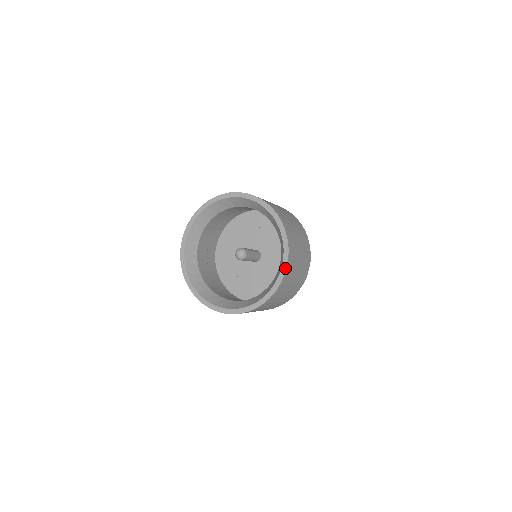
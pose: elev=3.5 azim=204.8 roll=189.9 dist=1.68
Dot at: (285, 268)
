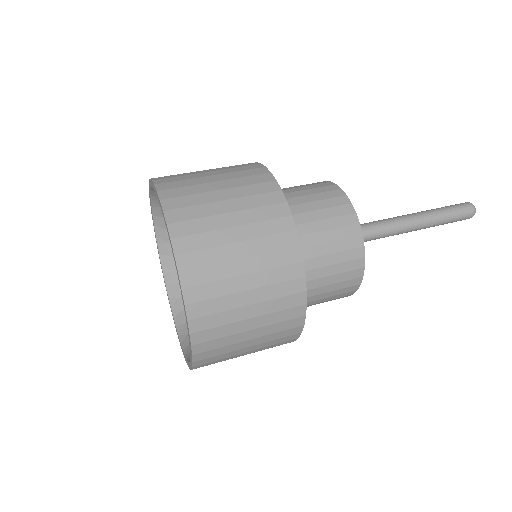
Dot at: (184, 306)
